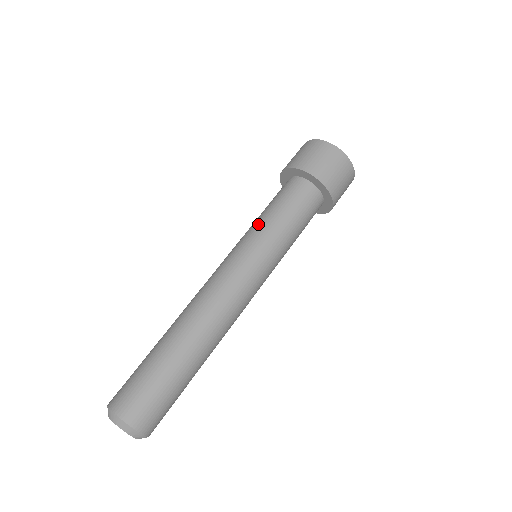
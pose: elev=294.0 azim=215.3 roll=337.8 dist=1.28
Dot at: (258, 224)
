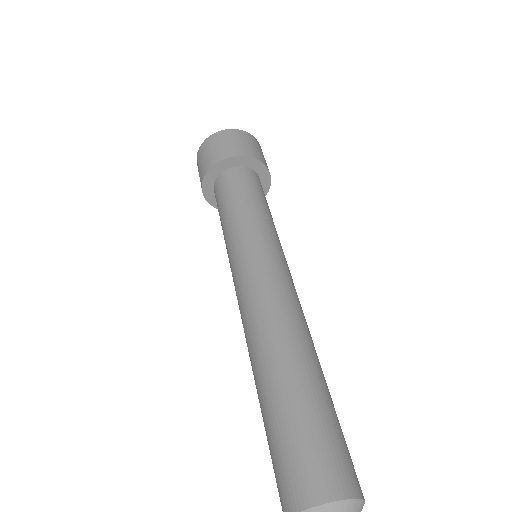
Dot at: (249, 217)
